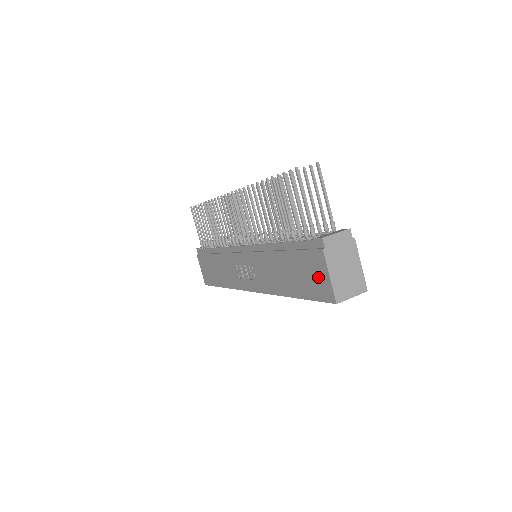
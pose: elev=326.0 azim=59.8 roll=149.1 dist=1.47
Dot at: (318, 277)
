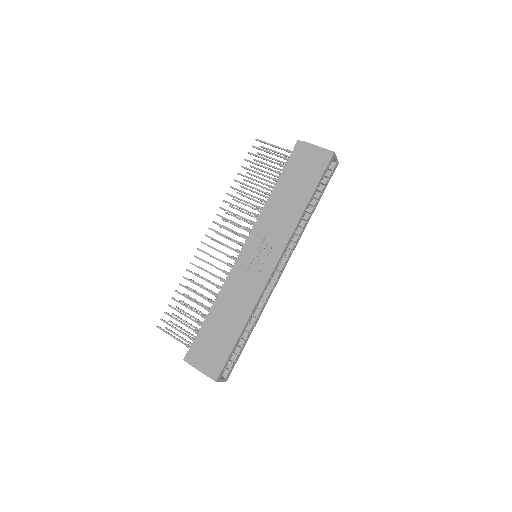
Dot at: (313, 158)
